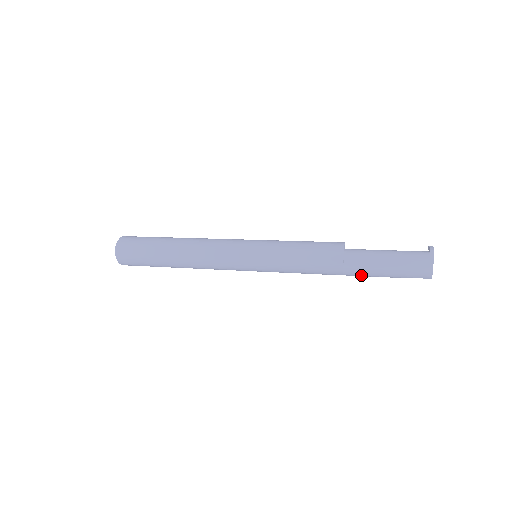
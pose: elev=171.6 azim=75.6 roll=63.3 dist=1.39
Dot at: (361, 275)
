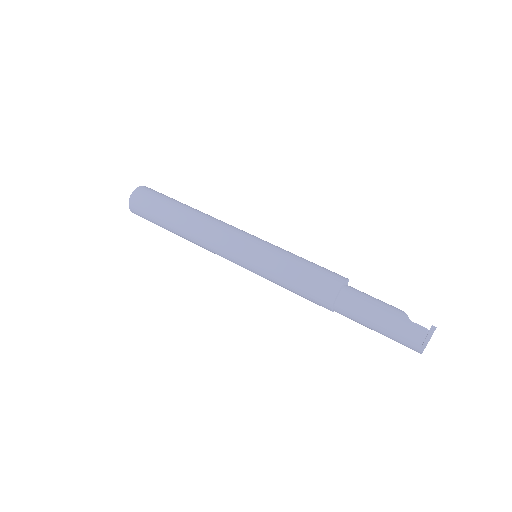
Dot at: occluded
